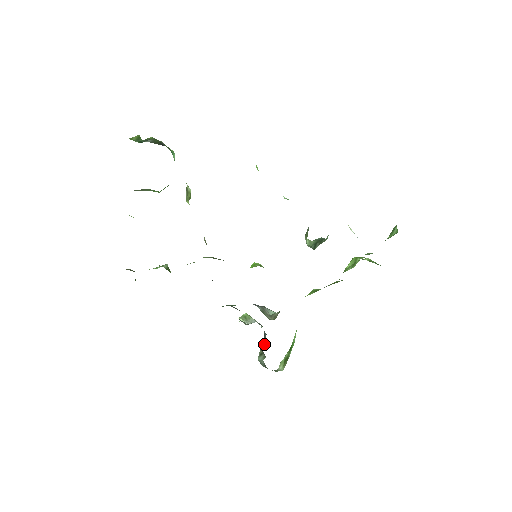
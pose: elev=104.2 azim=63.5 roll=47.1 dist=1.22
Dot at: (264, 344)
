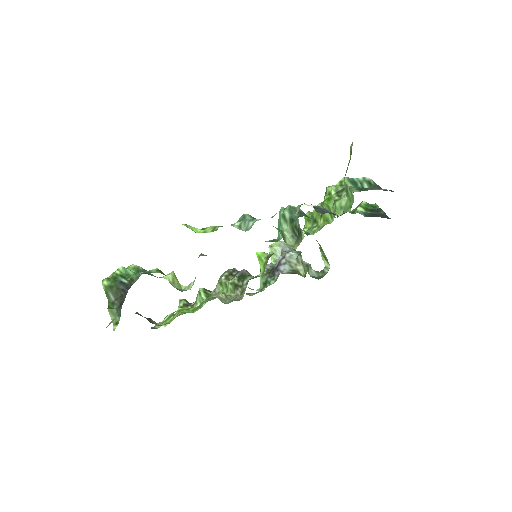
Dot at: (301, 256)
